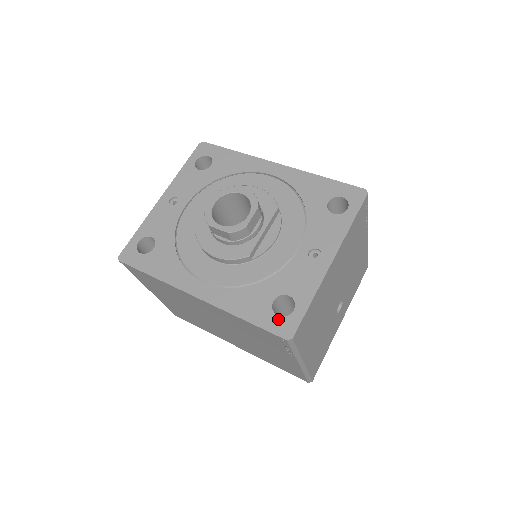
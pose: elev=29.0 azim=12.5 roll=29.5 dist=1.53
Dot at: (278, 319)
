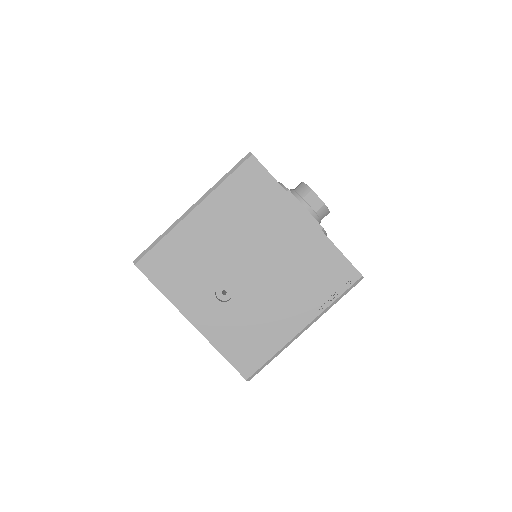
Dot at: occluded
